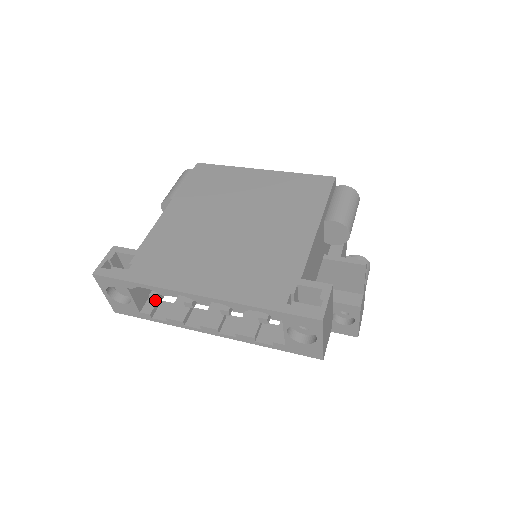
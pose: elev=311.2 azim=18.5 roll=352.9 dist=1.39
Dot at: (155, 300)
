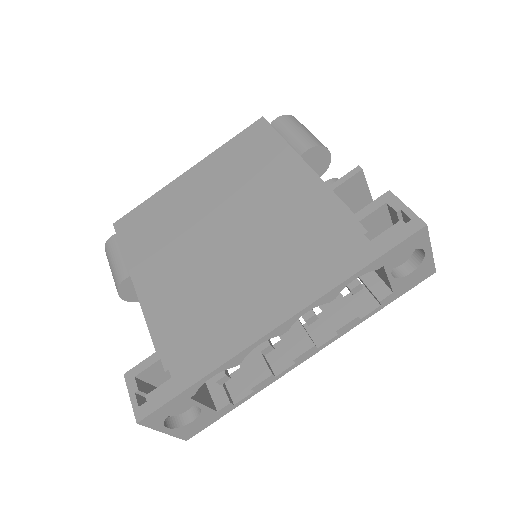
Dot at: (218, 385)
